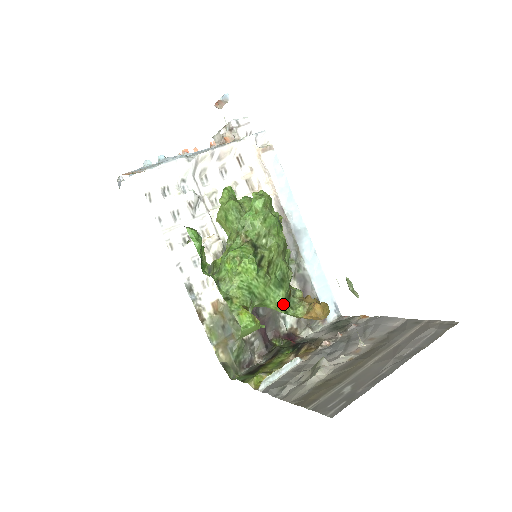
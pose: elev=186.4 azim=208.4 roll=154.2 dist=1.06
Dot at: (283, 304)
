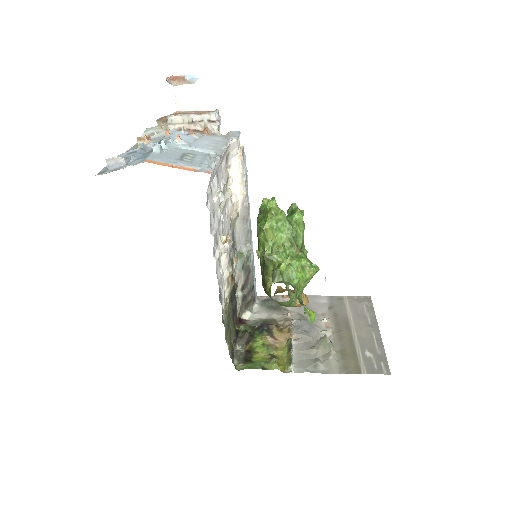
Dot at: (293, 298)
